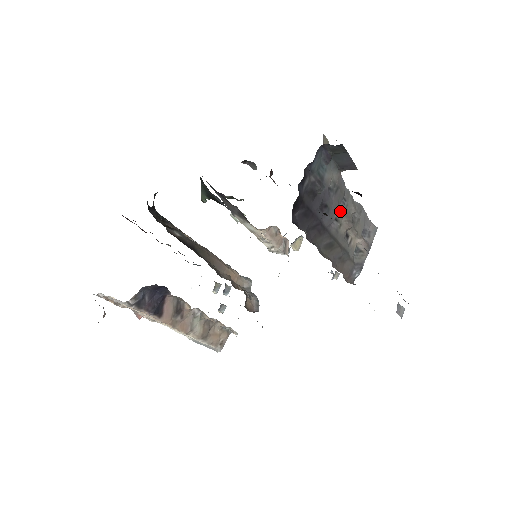
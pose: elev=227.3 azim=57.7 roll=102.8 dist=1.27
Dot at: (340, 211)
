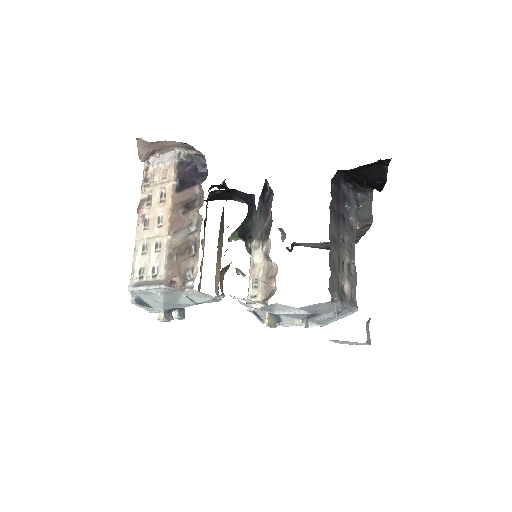
Dot at: (349, 238)
